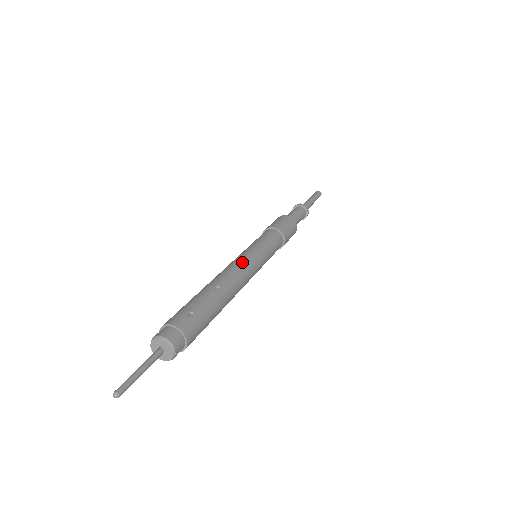
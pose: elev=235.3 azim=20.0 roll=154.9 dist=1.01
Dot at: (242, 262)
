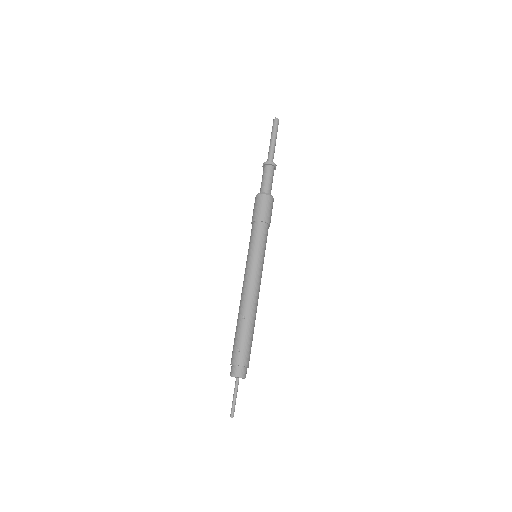
Dot at: (248, 281)
